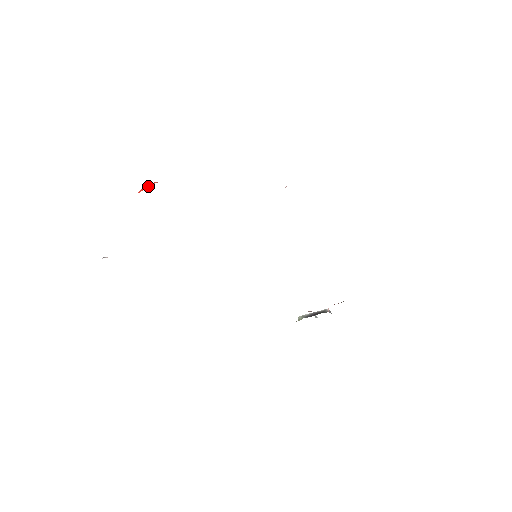
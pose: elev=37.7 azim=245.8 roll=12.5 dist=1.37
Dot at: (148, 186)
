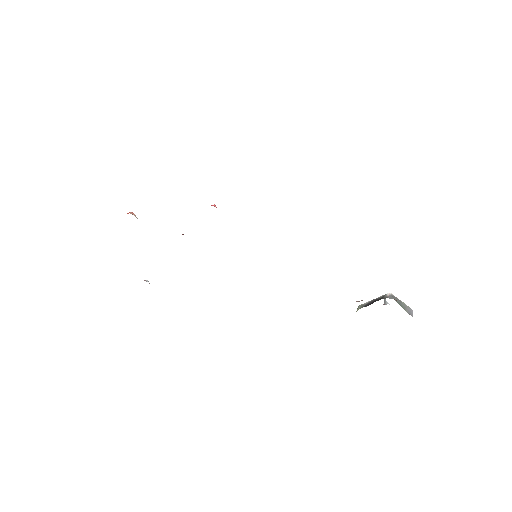
Dot at: occluded
